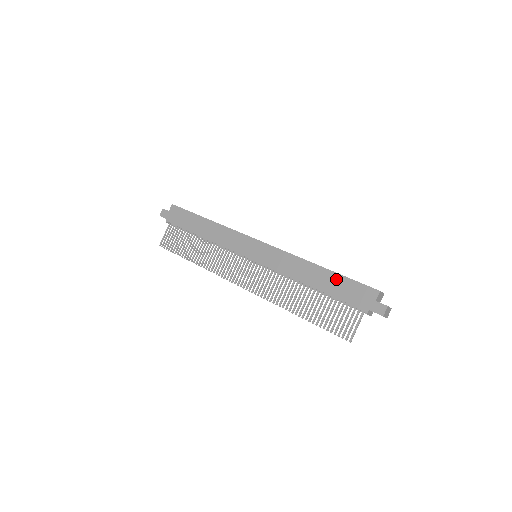
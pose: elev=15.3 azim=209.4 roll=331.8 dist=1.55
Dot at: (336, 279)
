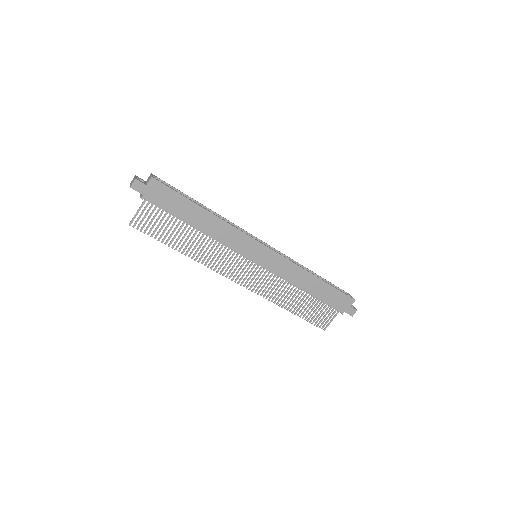
Dot at: (328, 289)
